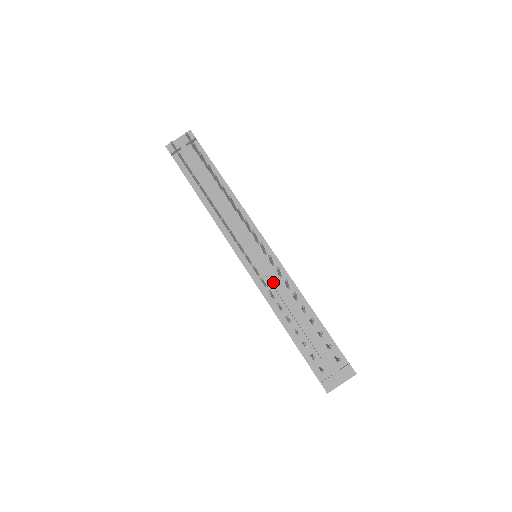
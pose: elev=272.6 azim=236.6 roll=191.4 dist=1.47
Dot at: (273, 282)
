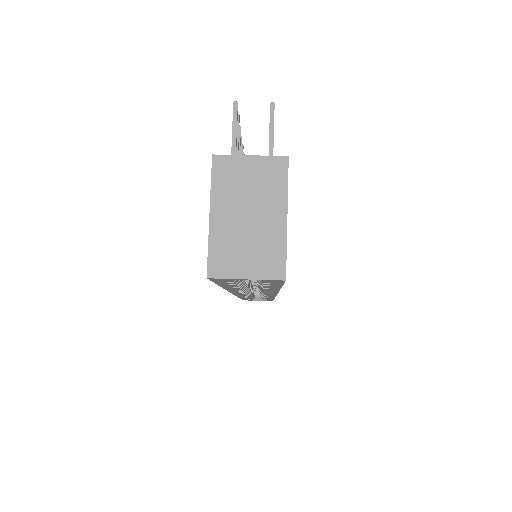
Dot at: occluded
